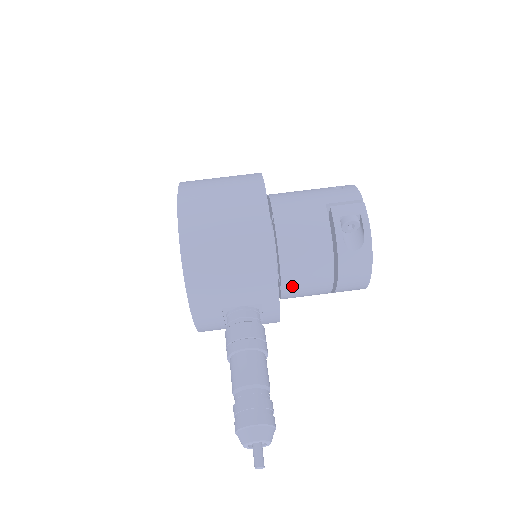
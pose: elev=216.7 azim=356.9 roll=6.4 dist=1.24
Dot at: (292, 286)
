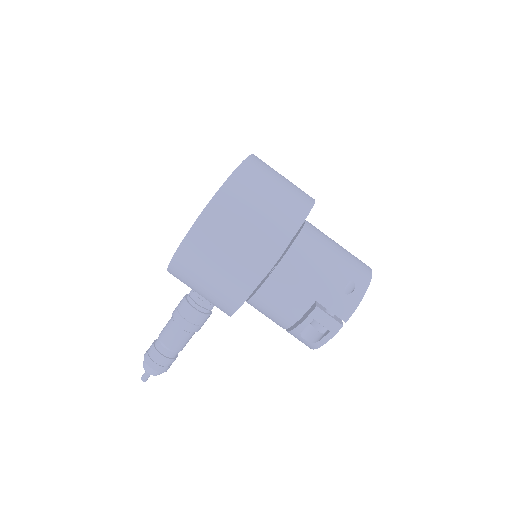
Dot at: occluded
